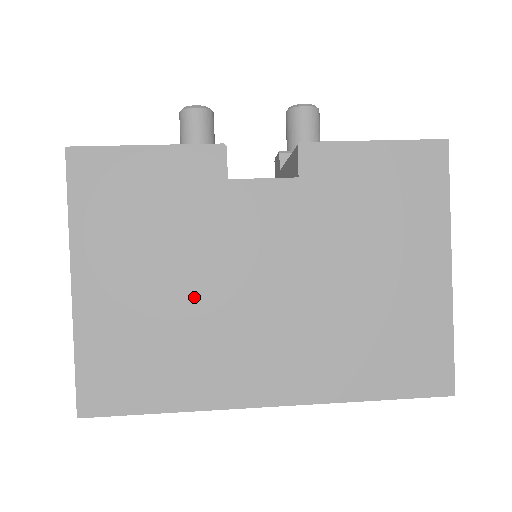
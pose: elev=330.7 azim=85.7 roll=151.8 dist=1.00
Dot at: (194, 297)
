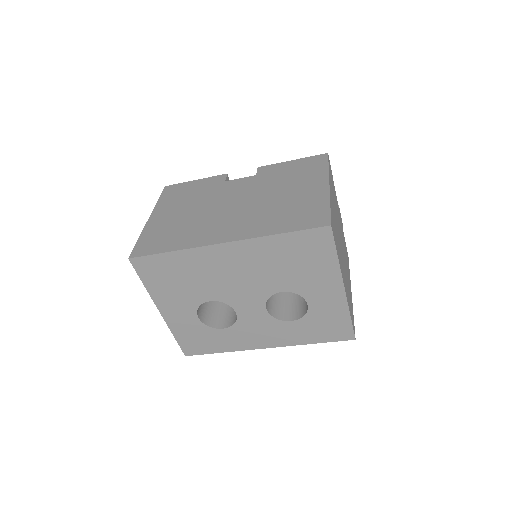
Dot at: (199, 214)
